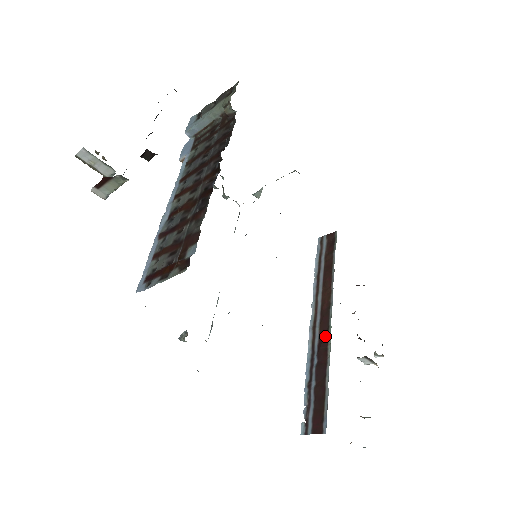
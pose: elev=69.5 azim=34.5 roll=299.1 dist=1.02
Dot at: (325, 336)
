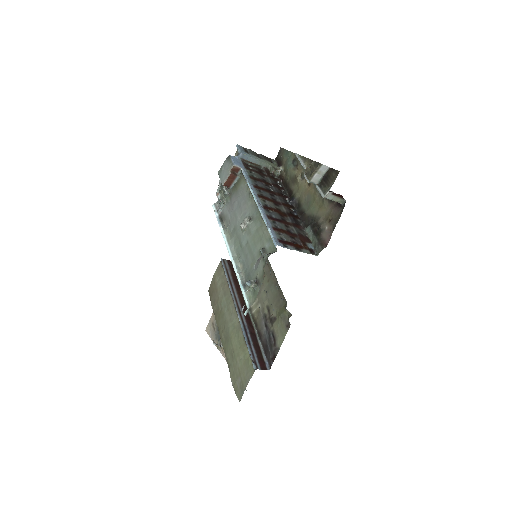
Dot at: (249, 319)
